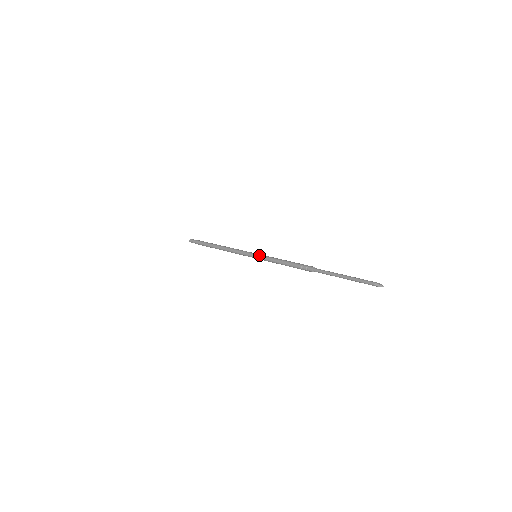
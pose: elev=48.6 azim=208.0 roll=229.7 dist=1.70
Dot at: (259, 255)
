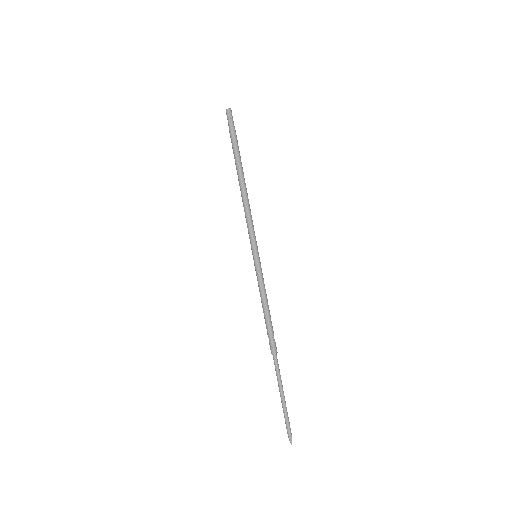
Dot at: (255, 265)
